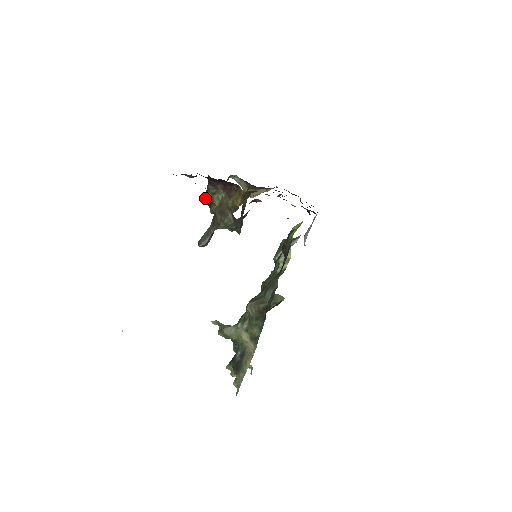
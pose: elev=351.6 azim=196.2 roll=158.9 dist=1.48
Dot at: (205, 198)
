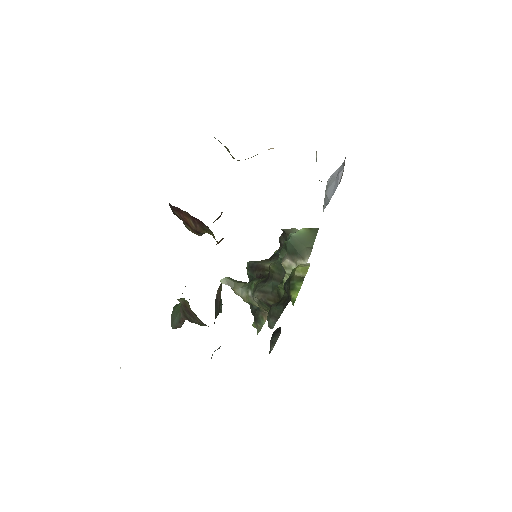
Dot at: occluded
